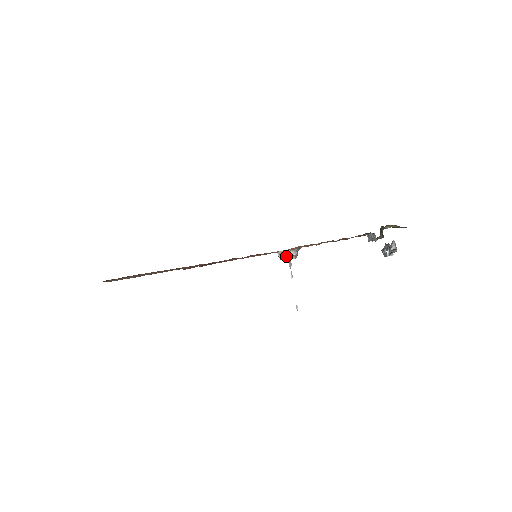
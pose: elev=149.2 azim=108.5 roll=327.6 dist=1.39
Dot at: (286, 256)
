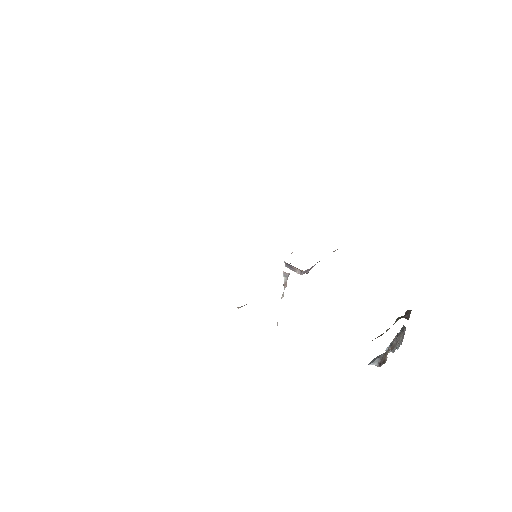
Dot at: (292, 269)
